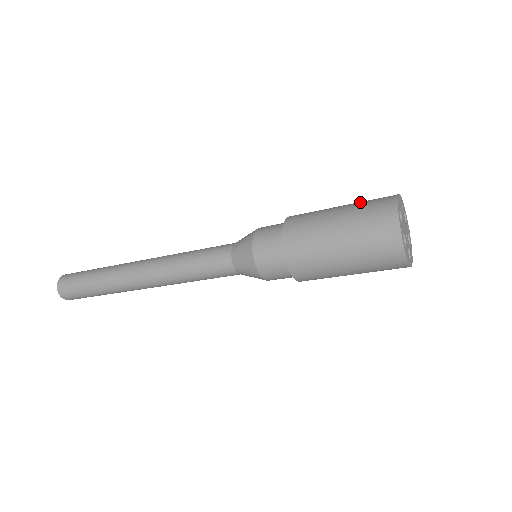
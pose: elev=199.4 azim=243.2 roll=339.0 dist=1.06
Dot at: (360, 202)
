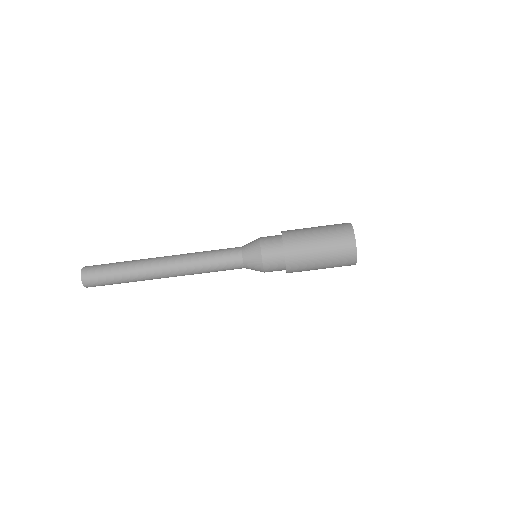
Dot at: occluded
